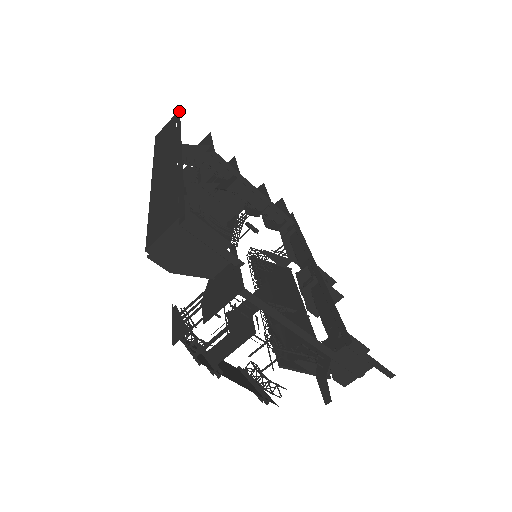
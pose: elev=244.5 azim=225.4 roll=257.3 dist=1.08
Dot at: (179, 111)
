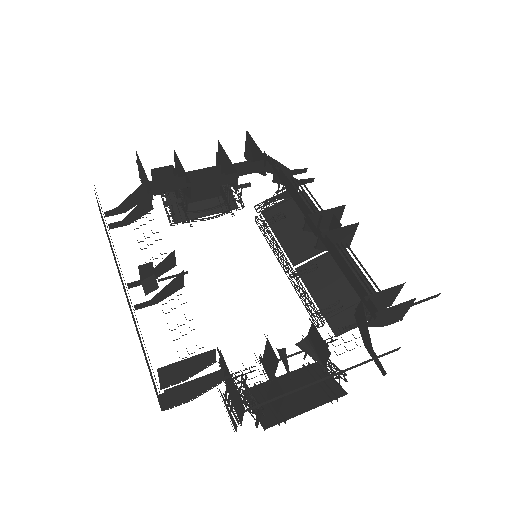
Dot at: occluded
